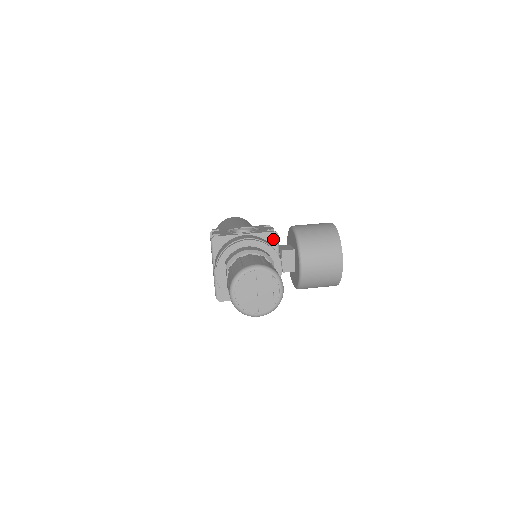
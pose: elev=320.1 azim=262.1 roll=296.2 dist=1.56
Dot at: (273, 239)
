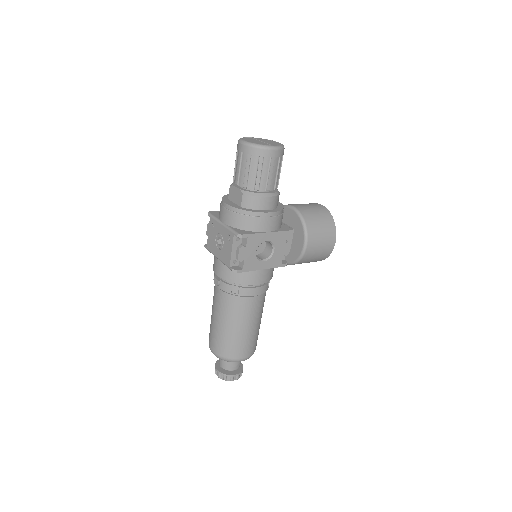
Dot at: occluded
